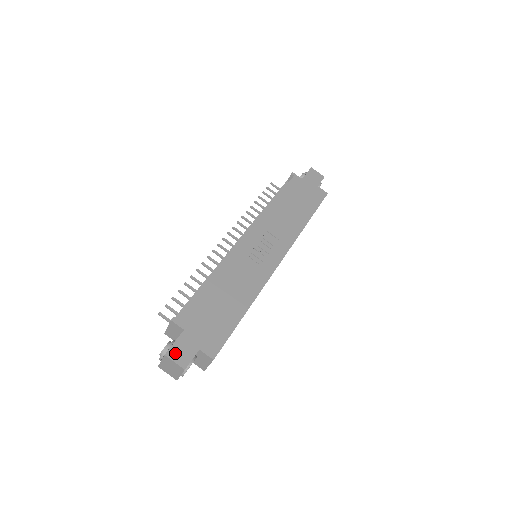
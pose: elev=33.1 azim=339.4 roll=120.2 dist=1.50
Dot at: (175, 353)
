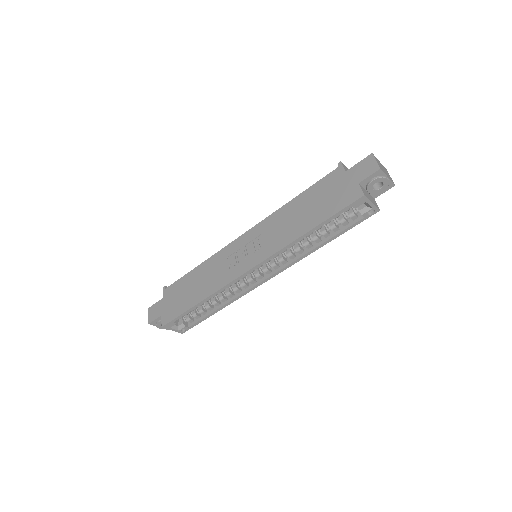
Dot at: (151, 310)
